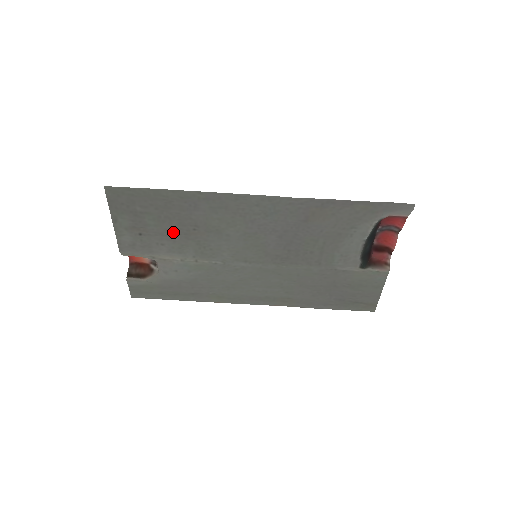
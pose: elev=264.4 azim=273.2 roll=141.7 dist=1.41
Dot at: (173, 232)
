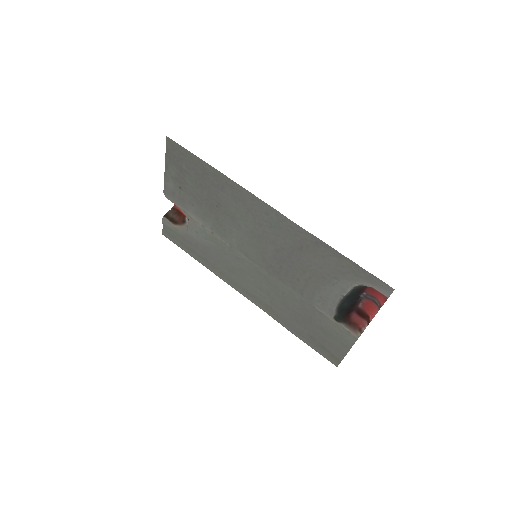
Dot at: (202, 199)
